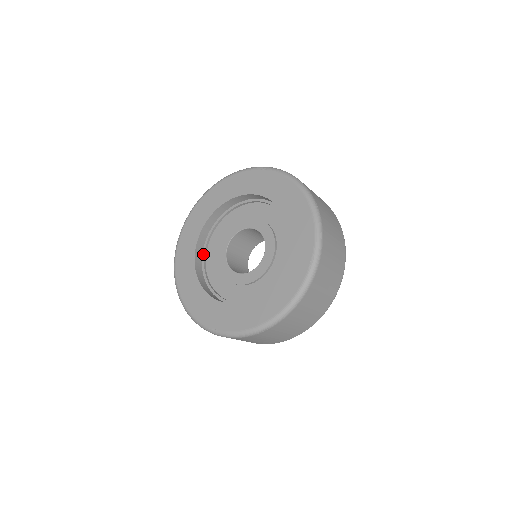
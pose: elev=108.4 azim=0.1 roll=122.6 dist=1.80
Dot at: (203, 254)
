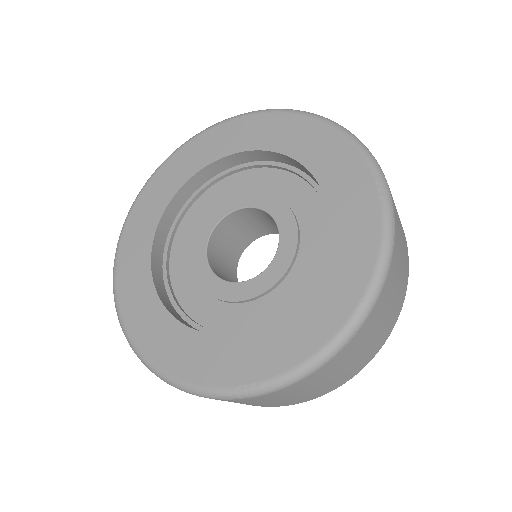
Dot at: (166, 284)
